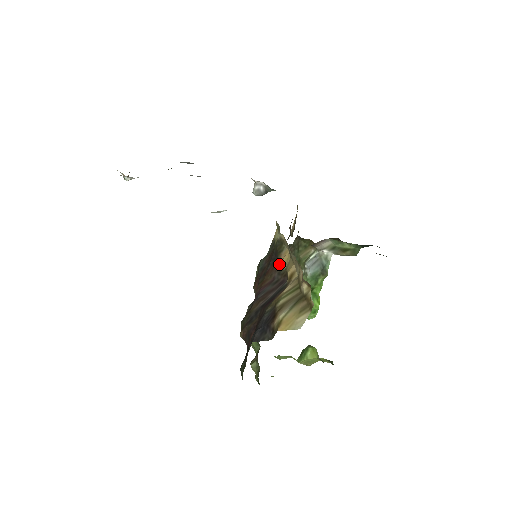
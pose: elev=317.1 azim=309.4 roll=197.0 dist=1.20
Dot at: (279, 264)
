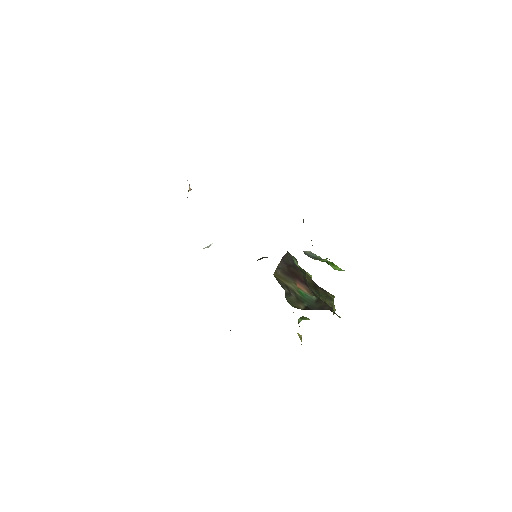
Dot at: occluded
